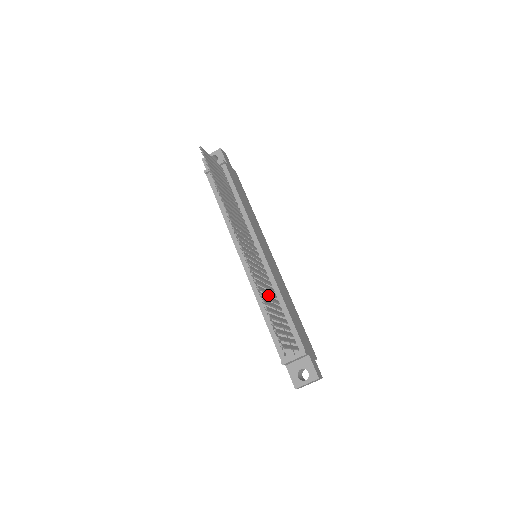
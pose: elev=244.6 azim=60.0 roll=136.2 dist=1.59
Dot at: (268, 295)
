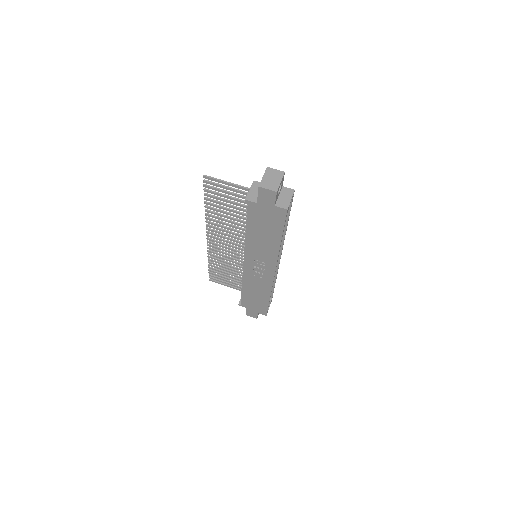
Dot at: occluded
